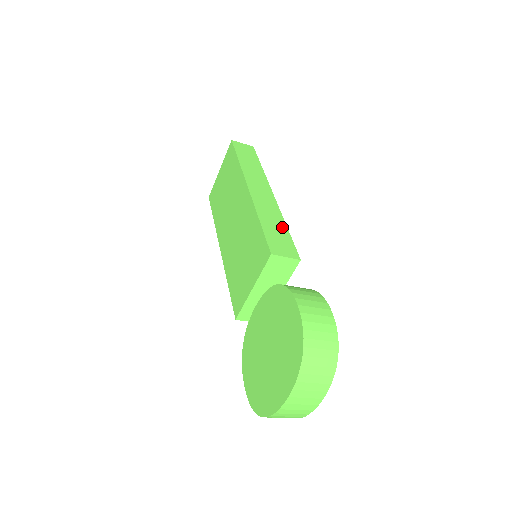
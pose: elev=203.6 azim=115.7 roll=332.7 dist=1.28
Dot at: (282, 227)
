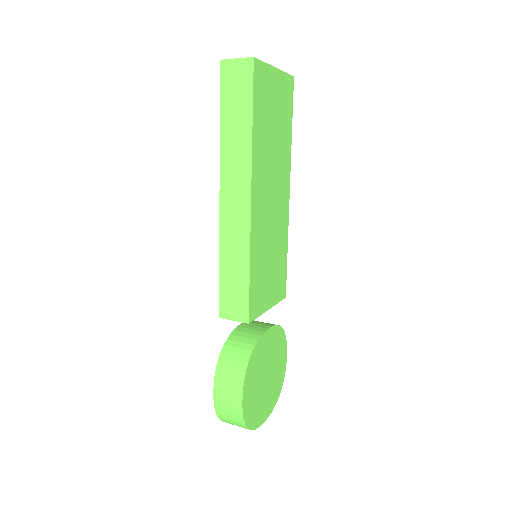
Dot at: (243, 271)
